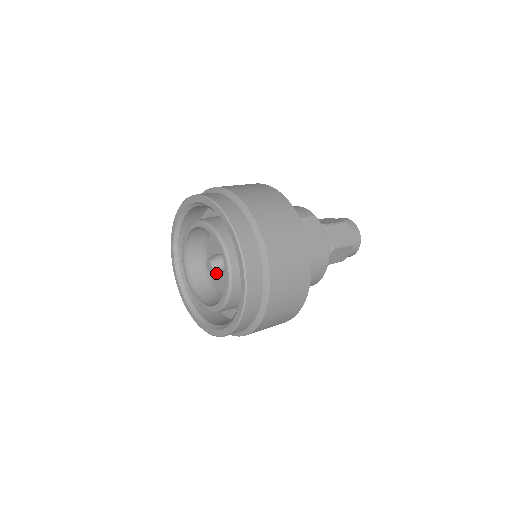
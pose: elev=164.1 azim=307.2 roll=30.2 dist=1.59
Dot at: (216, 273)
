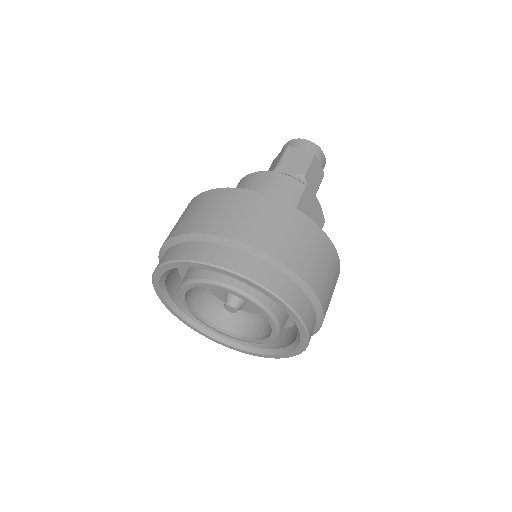
Dot at: (221, 293)
